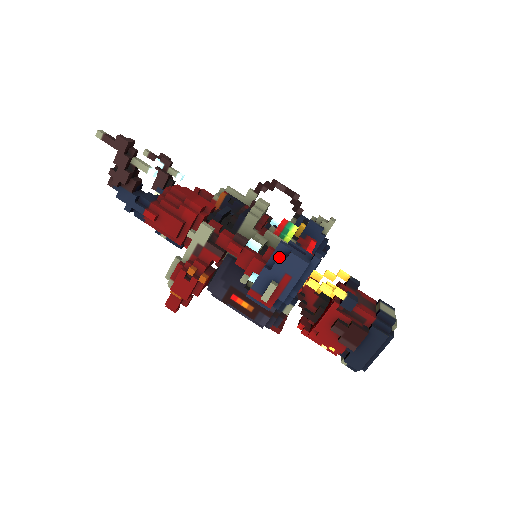
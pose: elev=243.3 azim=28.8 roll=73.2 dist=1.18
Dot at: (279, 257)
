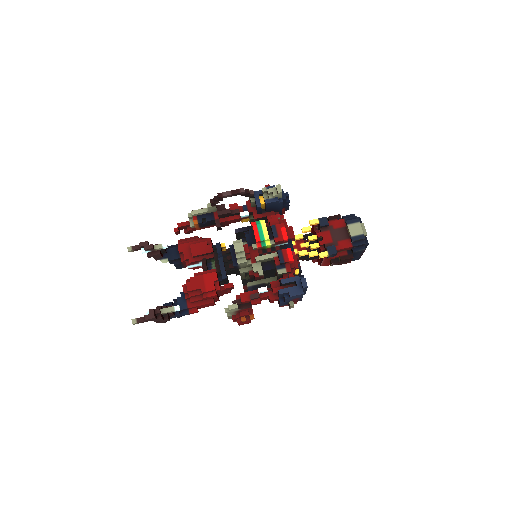
Dot at: (285, 300)
